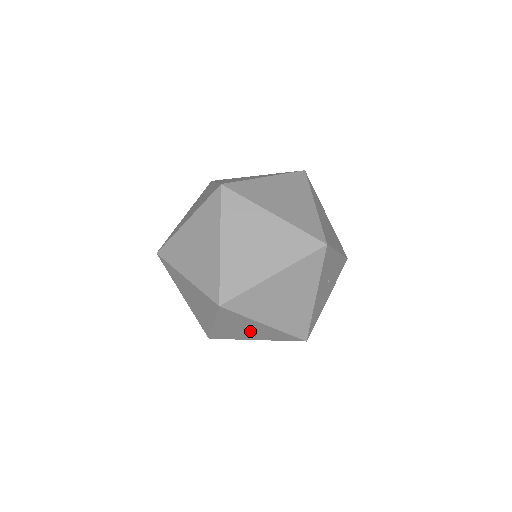
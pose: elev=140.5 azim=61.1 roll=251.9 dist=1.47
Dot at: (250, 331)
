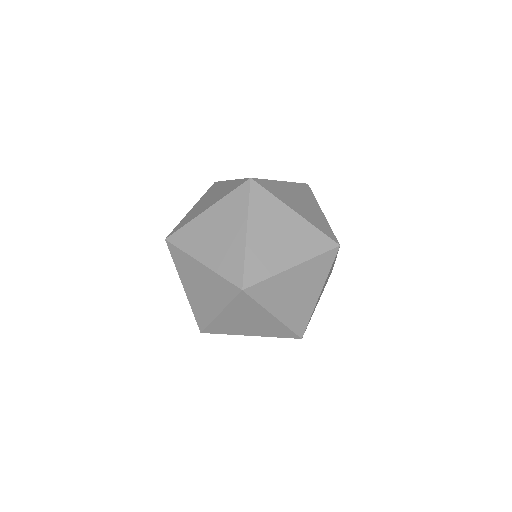
Dot at: occluded
